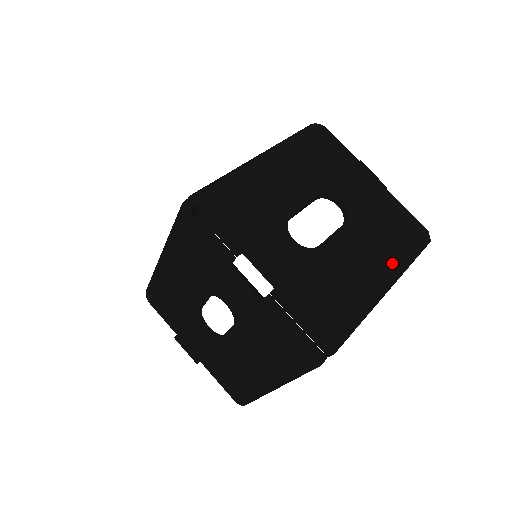
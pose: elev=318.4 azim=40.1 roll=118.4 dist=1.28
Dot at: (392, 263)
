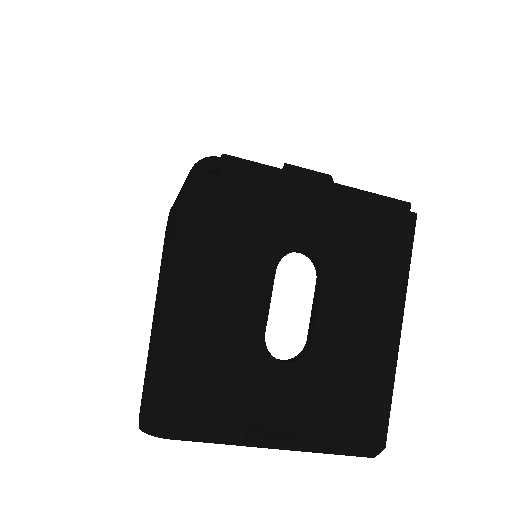
Dot at: occluded
